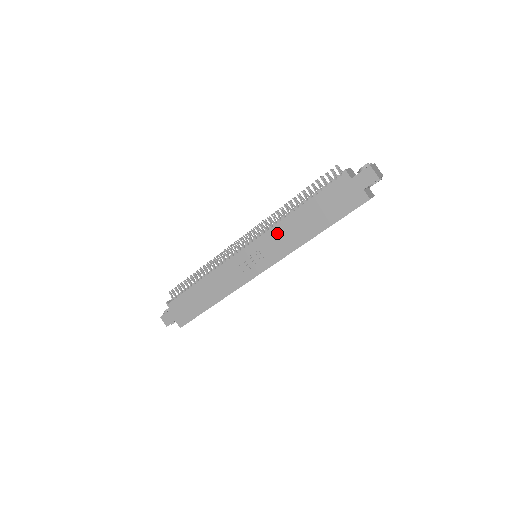
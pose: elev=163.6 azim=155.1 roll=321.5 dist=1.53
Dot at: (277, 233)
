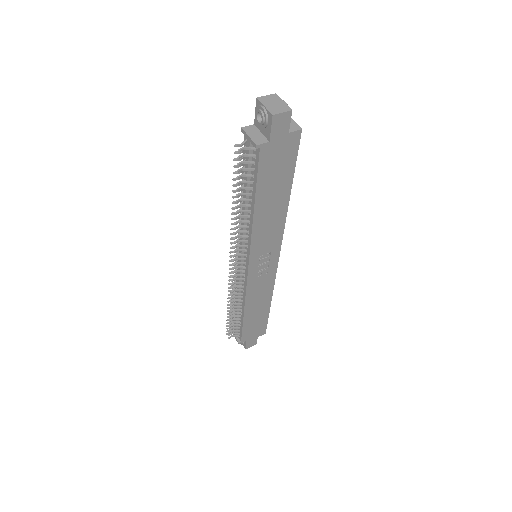
Dot at: (259, 236)
